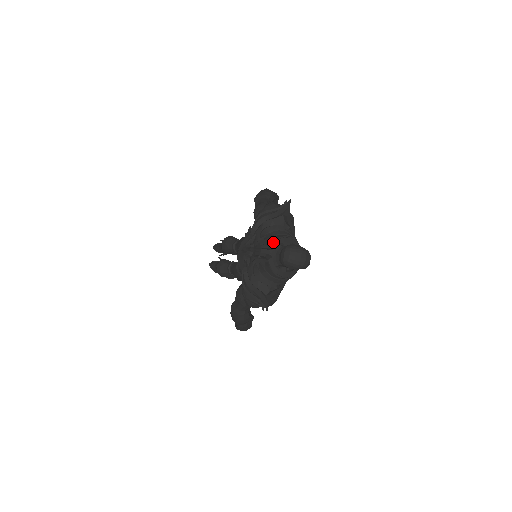
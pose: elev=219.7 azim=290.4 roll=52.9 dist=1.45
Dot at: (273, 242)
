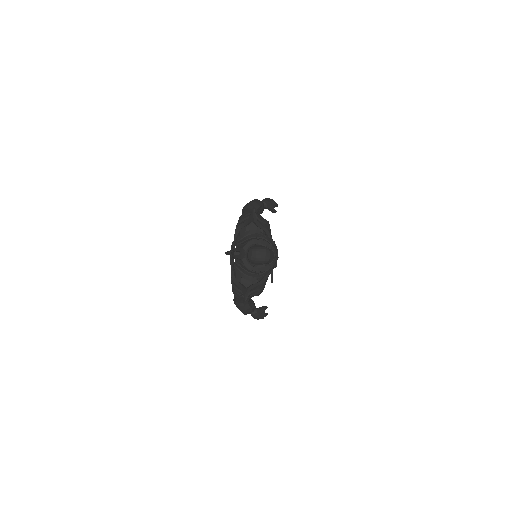
Dot at: (244, 245)
